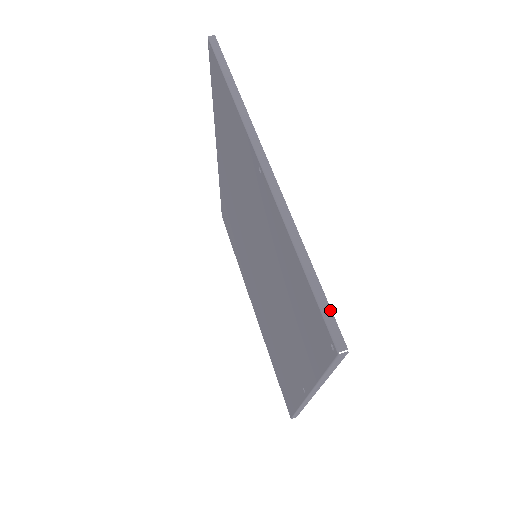
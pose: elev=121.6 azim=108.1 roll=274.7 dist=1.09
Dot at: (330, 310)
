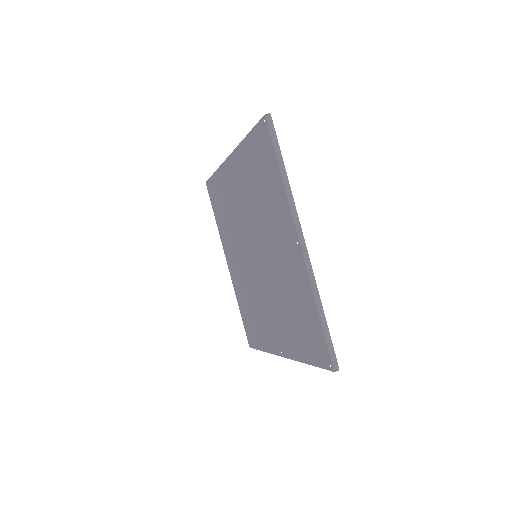
Dot at: occluded
